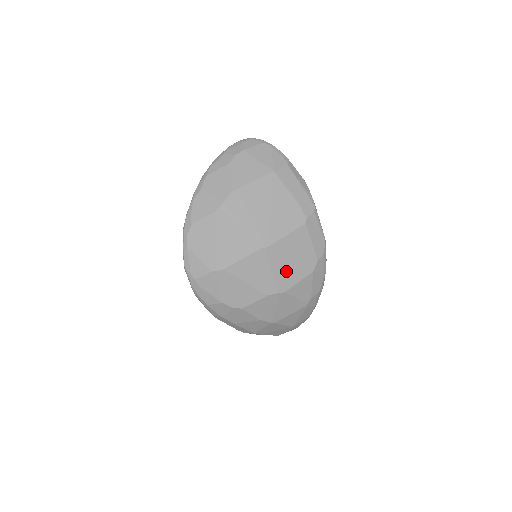
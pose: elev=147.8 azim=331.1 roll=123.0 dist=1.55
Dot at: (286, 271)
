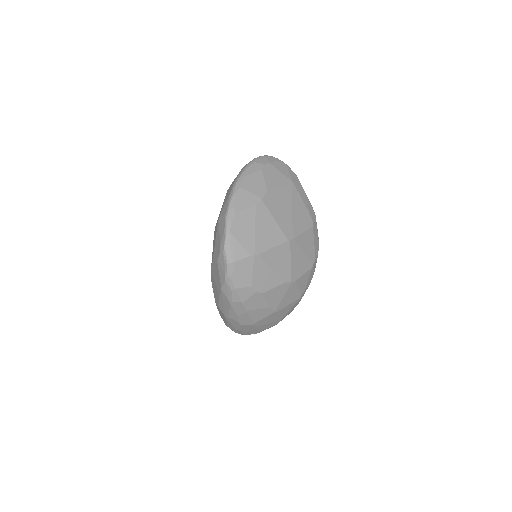
Dot at: (298, 263)
